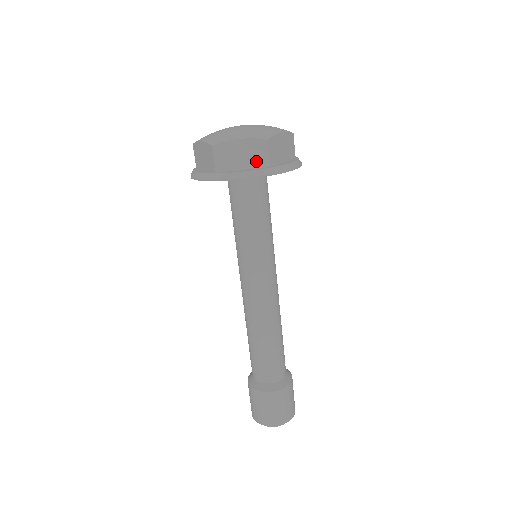
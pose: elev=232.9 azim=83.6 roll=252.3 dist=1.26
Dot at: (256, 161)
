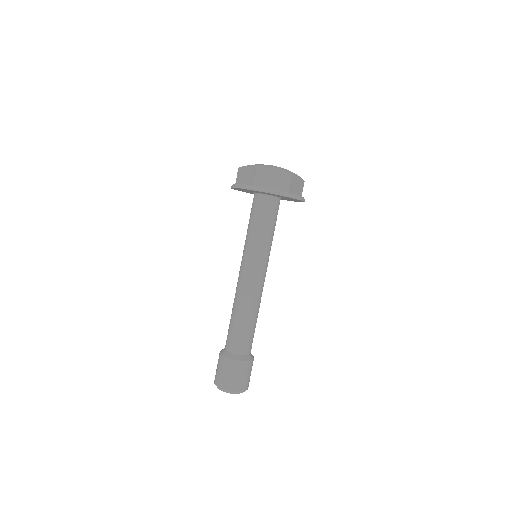
Dot at: (281, 186)
